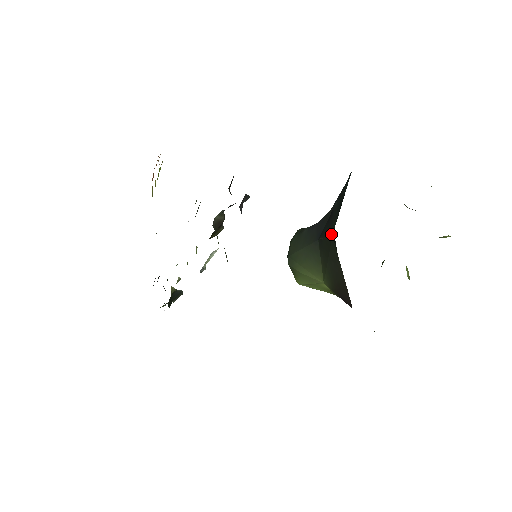
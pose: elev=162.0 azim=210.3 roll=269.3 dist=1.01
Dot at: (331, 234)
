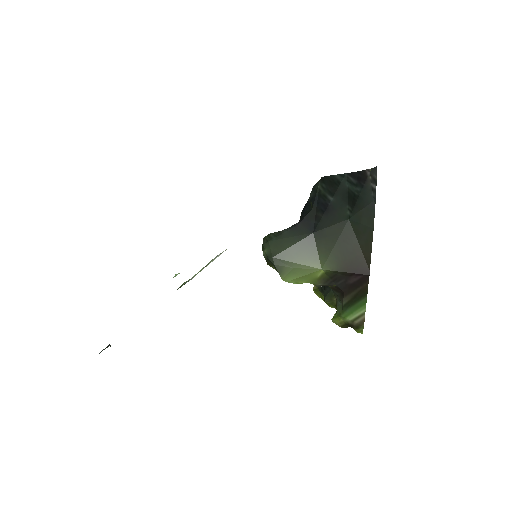
Dot at: (345, 219)
